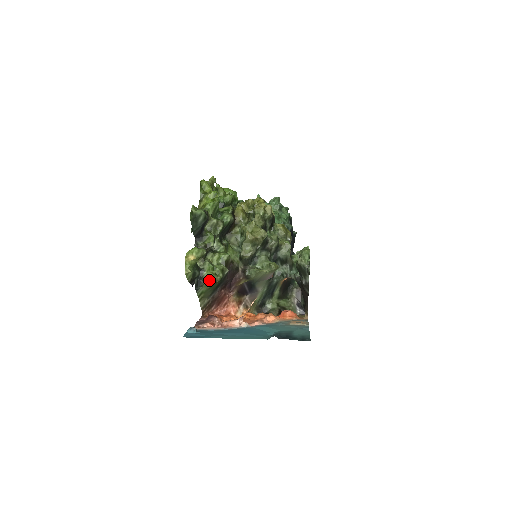
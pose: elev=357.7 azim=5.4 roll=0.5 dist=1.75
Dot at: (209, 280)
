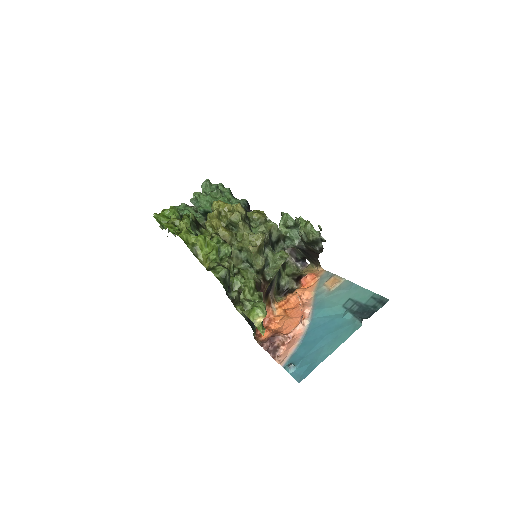
Dot at: occluded
